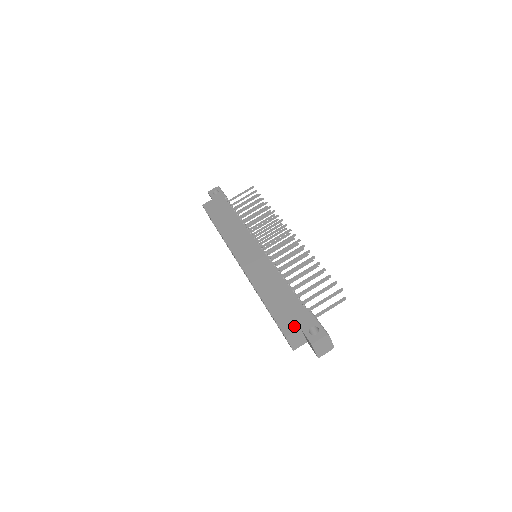
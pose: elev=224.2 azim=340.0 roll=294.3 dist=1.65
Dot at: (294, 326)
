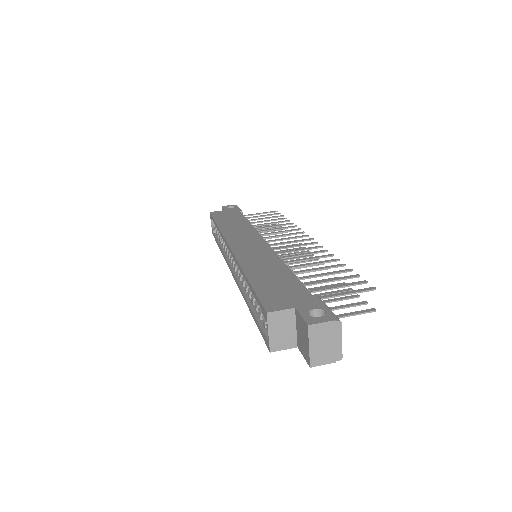
Dot at: (286, 304)
